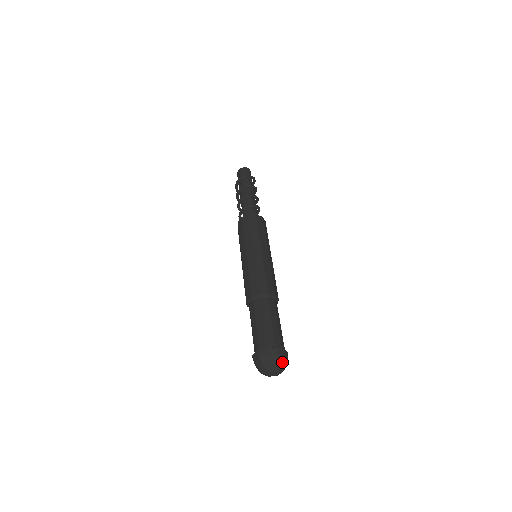
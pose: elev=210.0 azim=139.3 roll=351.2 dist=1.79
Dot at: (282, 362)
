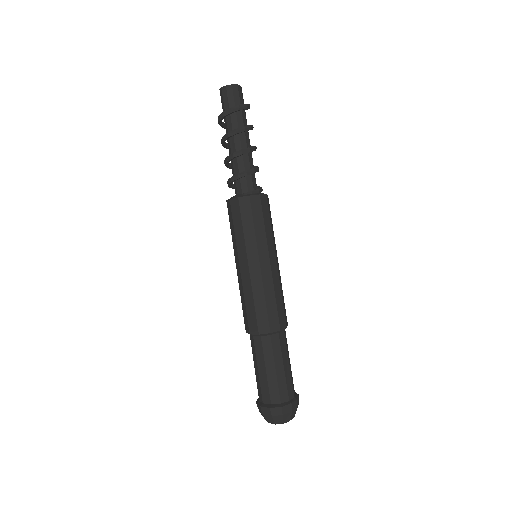
Dot at: (289, 418)
